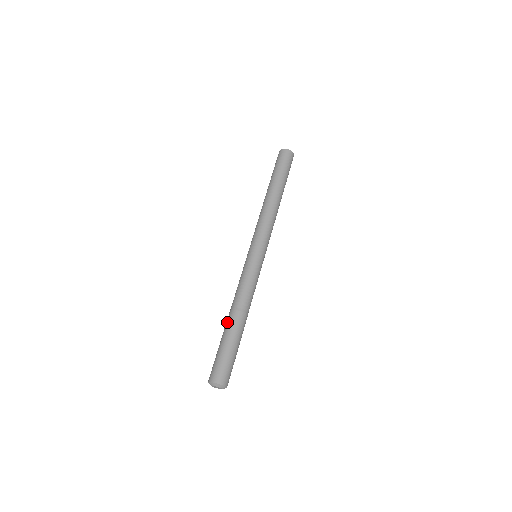
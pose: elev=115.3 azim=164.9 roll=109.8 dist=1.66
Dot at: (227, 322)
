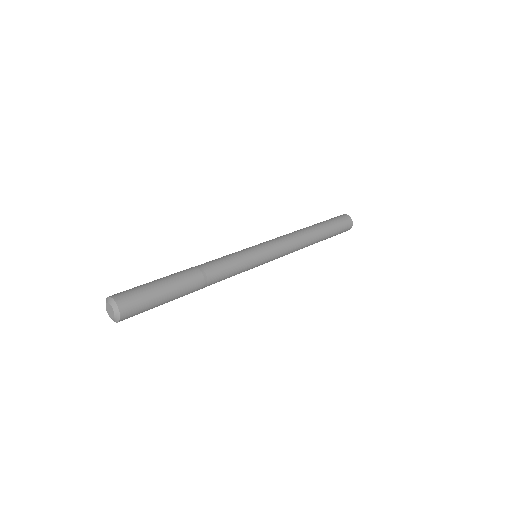
Dot at: (183, 271)
